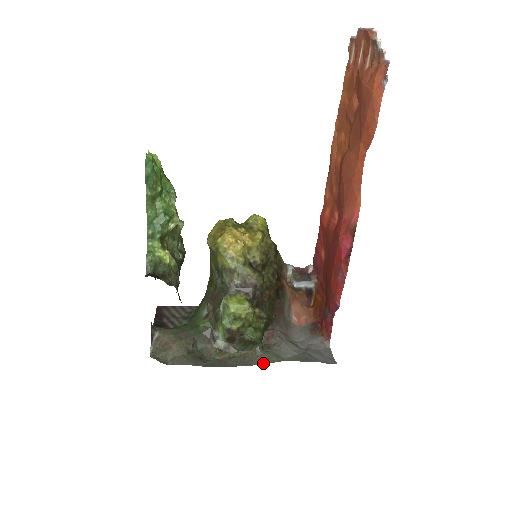
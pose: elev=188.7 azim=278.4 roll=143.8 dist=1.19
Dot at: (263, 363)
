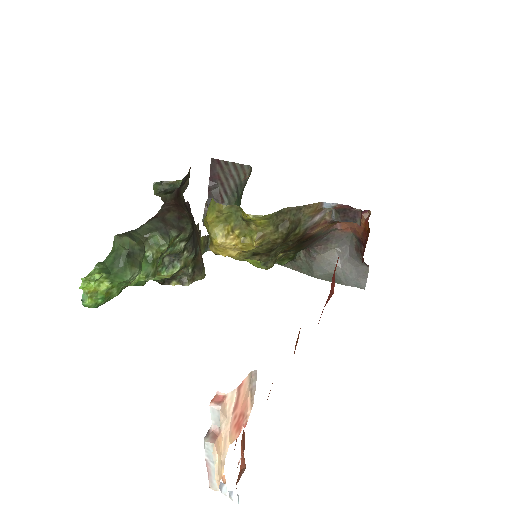
Dot at: (296, 270)
